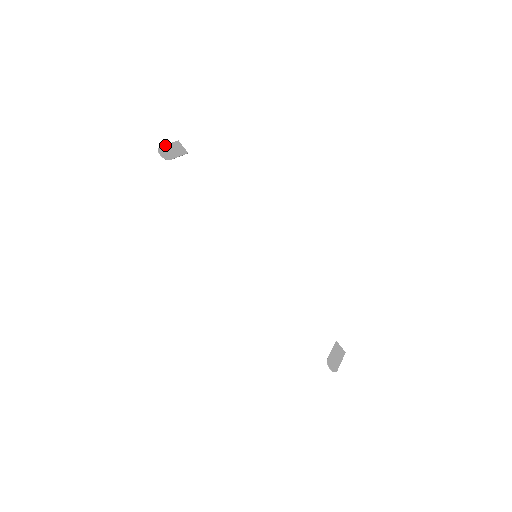
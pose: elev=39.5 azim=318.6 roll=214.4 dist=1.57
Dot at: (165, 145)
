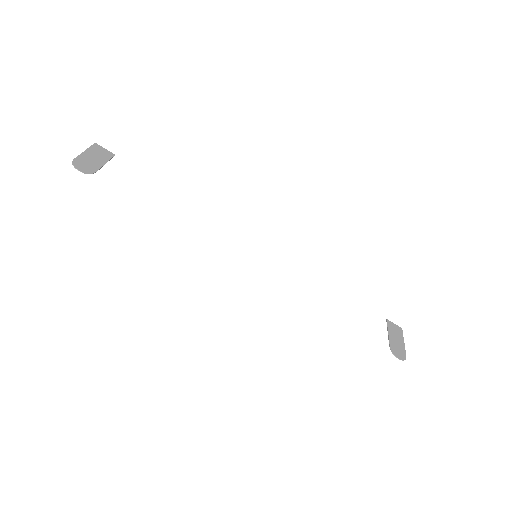
Dot at: (80, 155)
